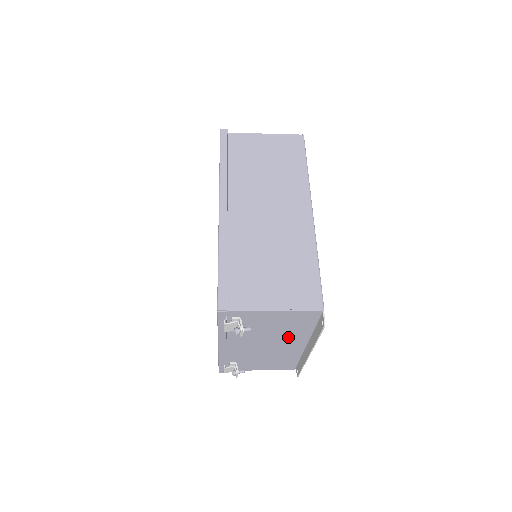
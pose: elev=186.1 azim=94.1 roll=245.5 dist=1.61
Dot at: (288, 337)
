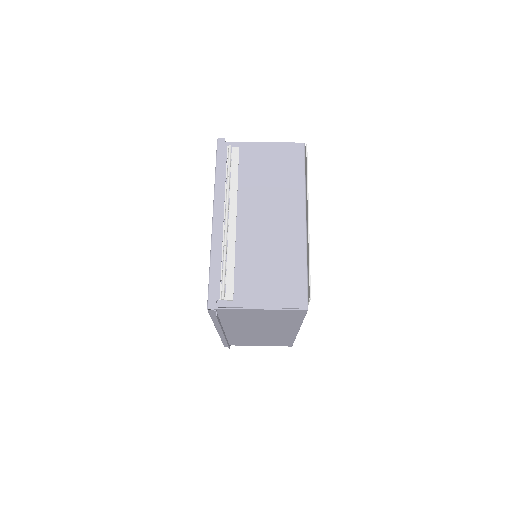
Dot at: occluded
